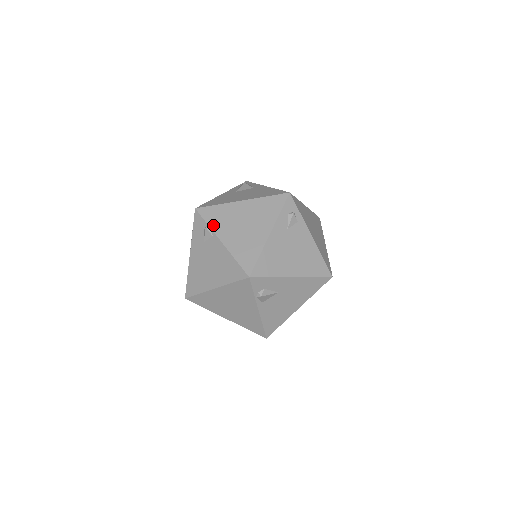
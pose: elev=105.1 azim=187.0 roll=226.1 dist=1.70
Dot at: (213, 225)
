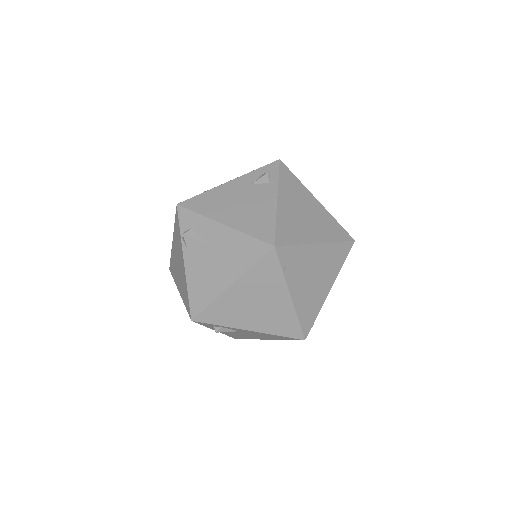
Dot at: occluded
